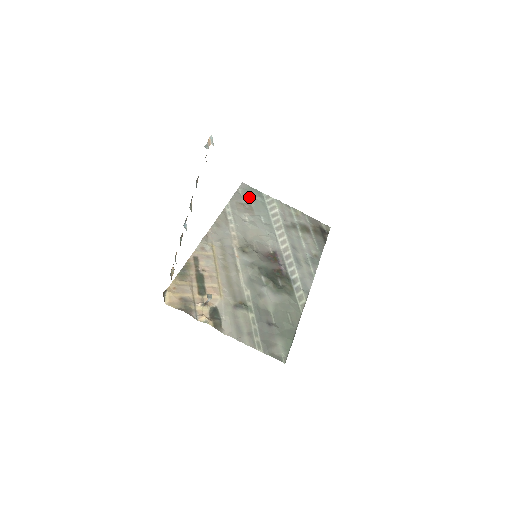
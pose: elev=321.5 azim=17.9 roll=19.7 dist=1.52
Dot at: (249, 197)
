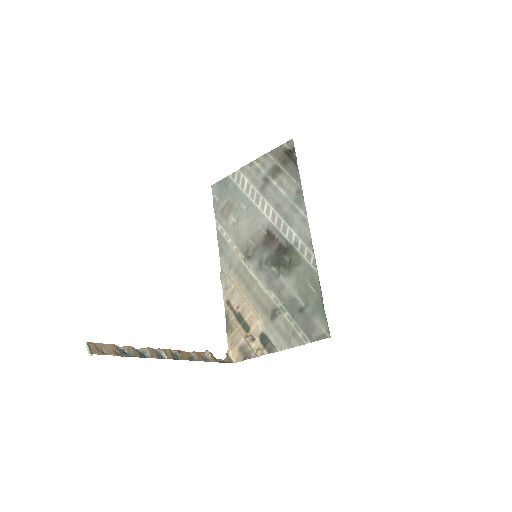
Dot at: (223, 195)
